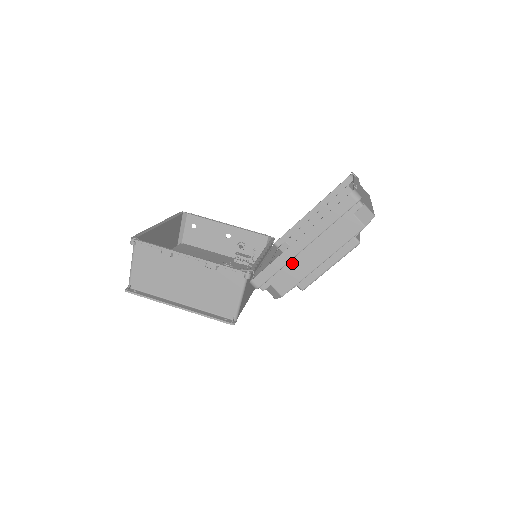
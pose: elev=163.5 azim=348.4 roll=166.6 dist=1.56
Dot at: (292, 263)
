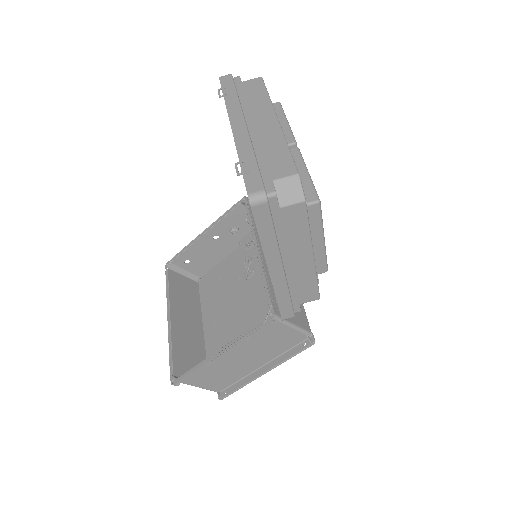
Dot at: (291, 282)
